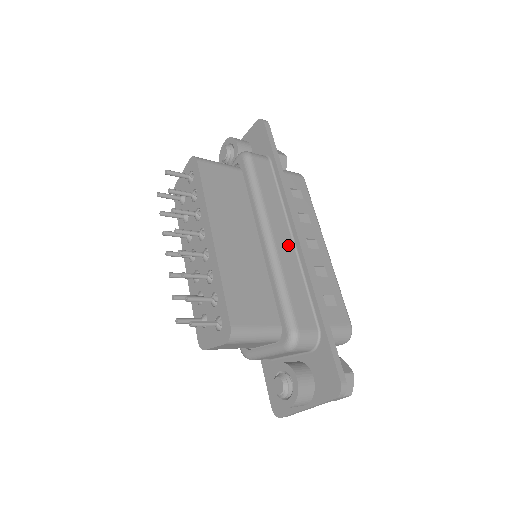
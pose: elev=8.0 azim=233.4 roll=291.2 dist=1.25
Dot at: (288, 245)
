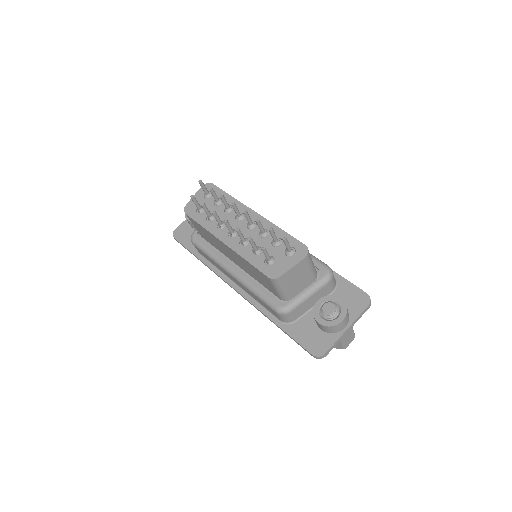
Dot at: occluded
